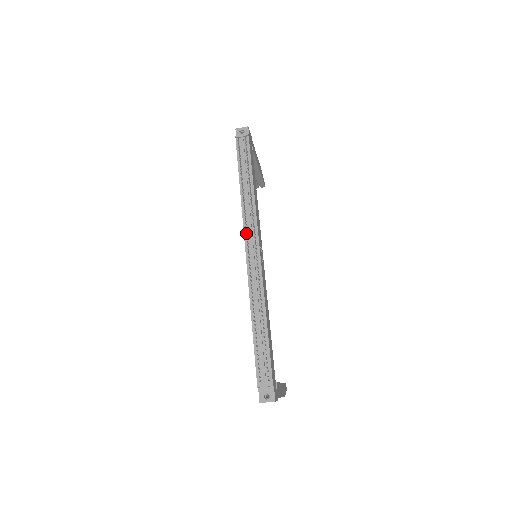
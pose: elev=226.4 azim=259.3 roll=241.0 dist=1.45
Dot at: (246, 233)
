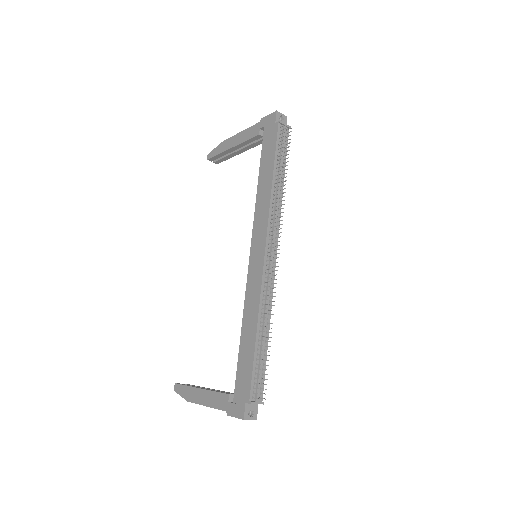
Dot at: (274, 234)
